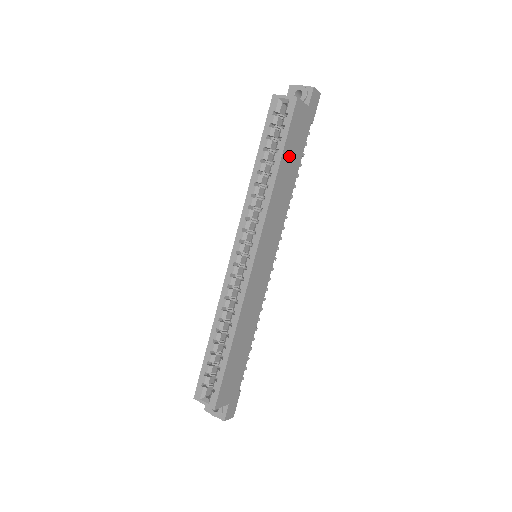
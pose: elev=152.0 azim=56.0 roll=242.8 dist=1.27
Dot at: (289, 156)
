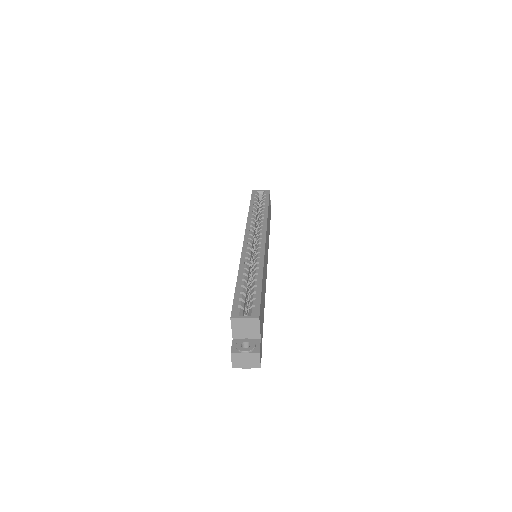
Dot at: occluded
